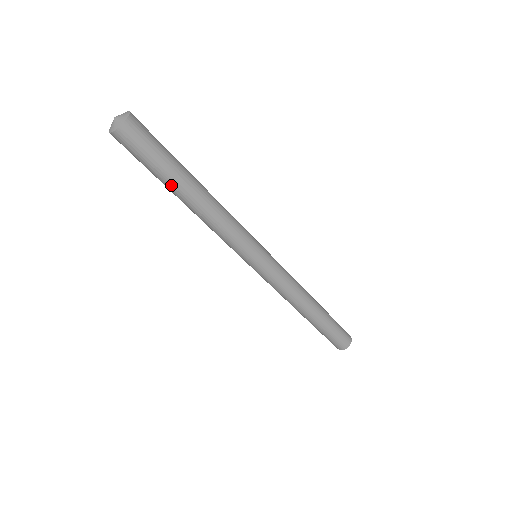
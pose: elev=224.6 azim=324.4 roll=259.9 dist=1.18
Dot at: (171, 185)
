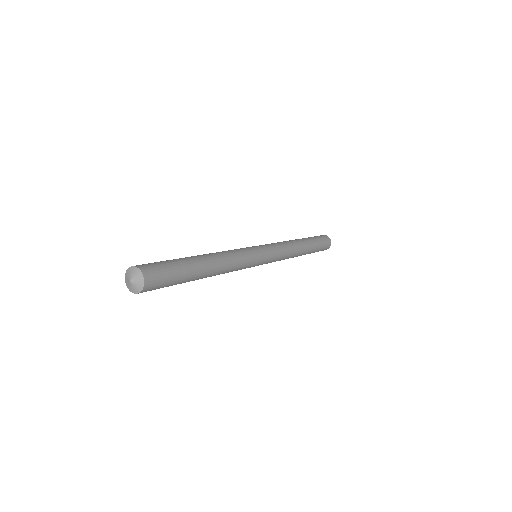
Dot at: occluded
